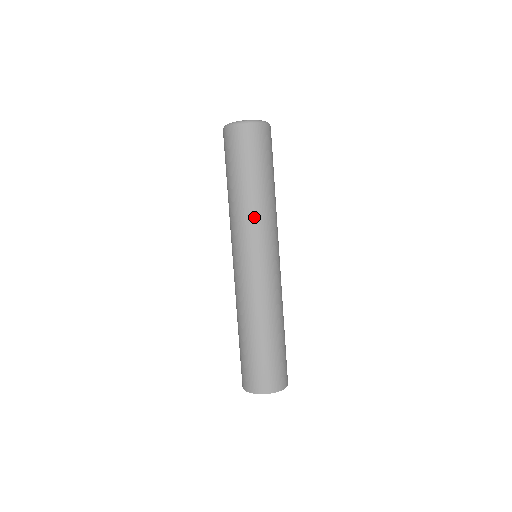
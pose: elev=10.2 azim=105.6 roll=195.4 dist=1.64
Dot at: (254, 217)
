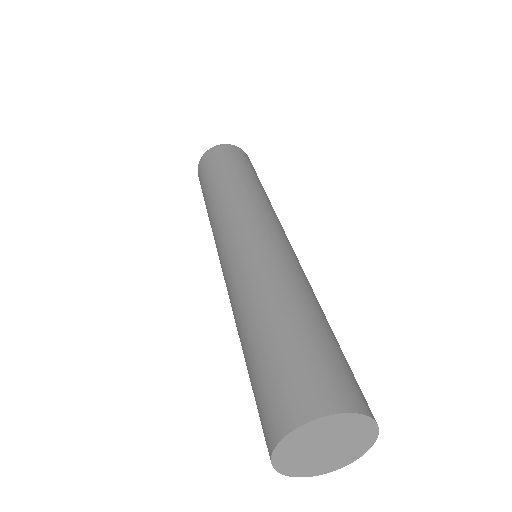
Dot at: occluded
